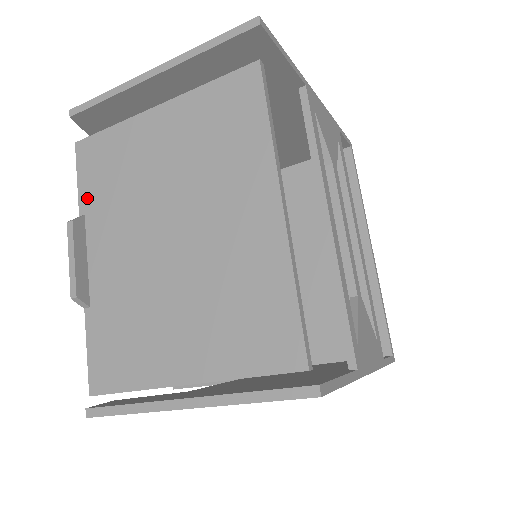
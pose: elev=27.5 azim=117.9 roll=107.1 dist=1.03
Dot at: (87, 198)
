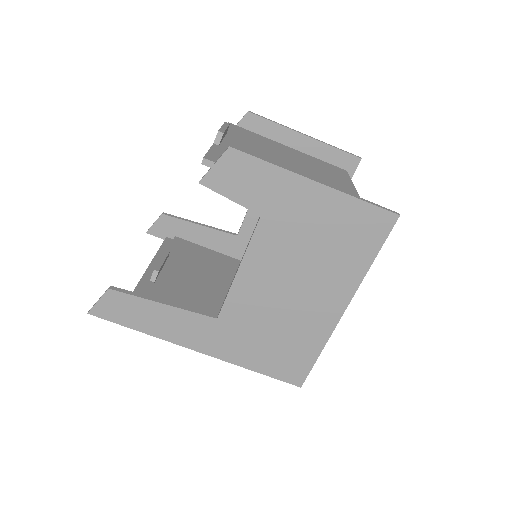
Dot at: (231, 132)
